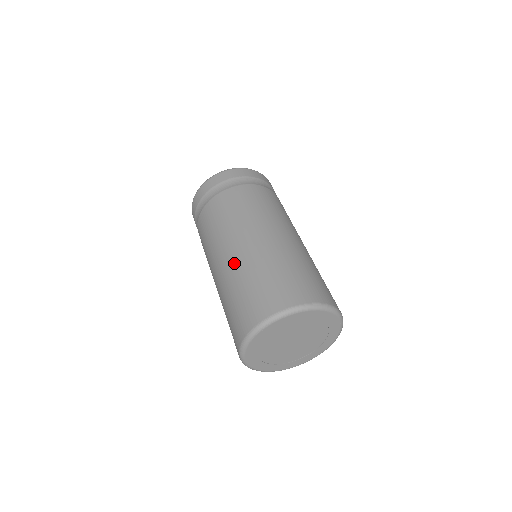
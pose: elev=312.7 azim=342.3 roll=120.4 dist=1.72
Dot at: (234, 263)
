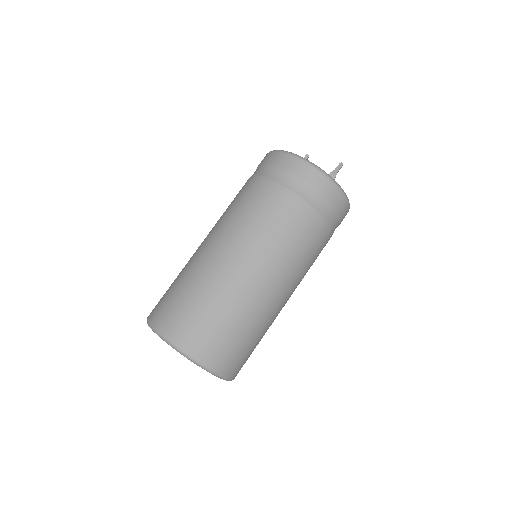
Dot at: occluded
